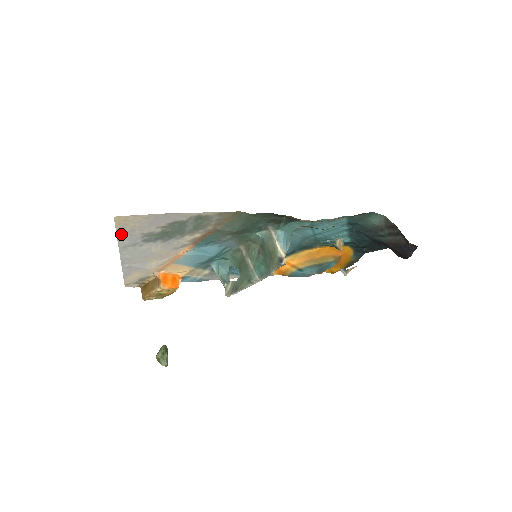
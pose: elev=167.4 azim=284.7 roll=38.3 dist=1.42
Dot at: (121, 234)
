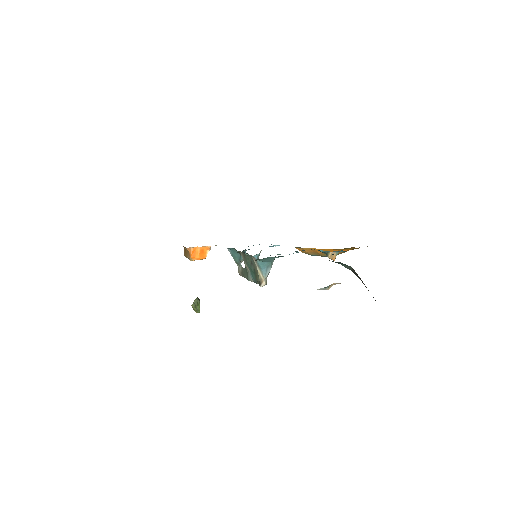
Dot at: occluded
